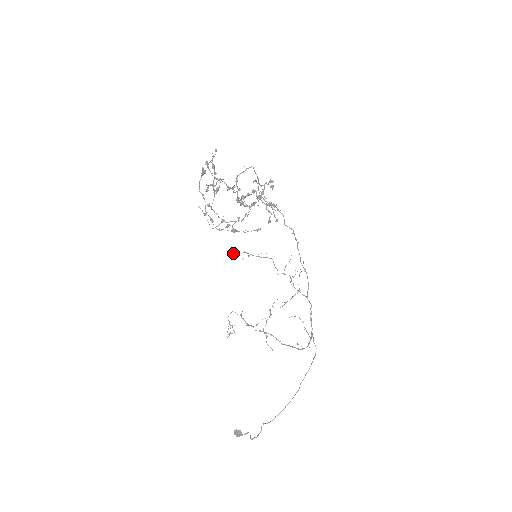
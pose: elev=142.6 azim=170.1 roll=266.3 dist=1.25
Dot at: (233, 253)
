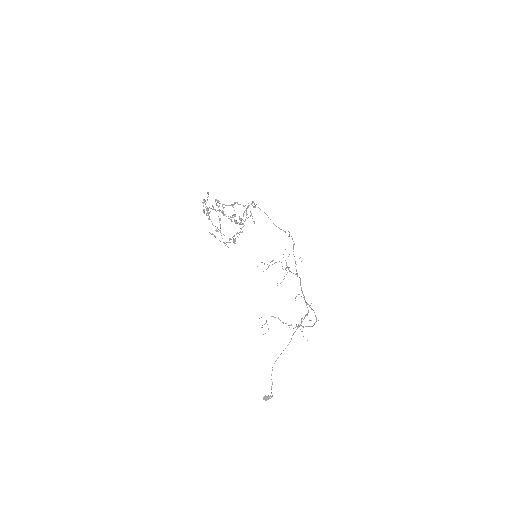
Dot at: occluded
